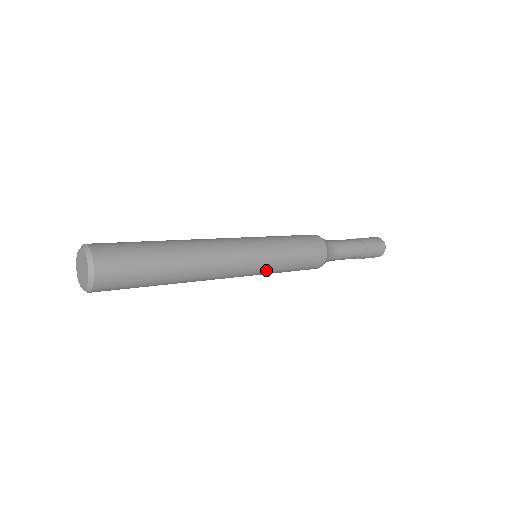
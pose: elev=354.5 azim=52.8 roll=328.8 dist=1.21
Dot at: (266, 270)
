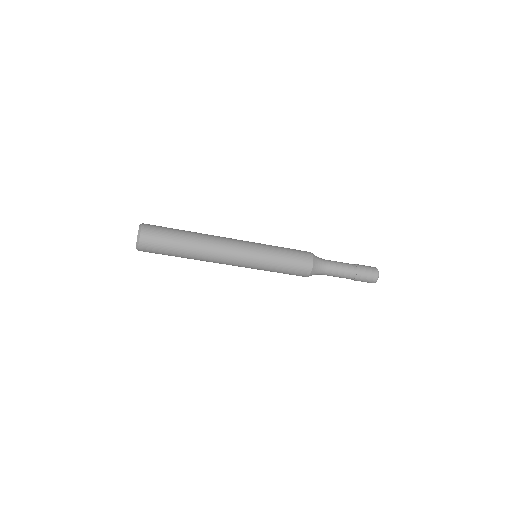
Dot at: (260, 260)
